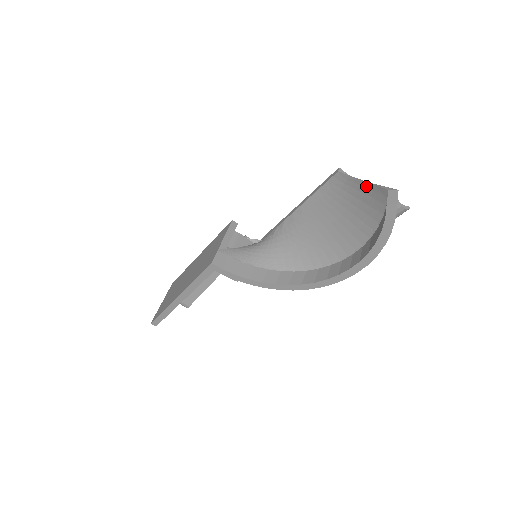
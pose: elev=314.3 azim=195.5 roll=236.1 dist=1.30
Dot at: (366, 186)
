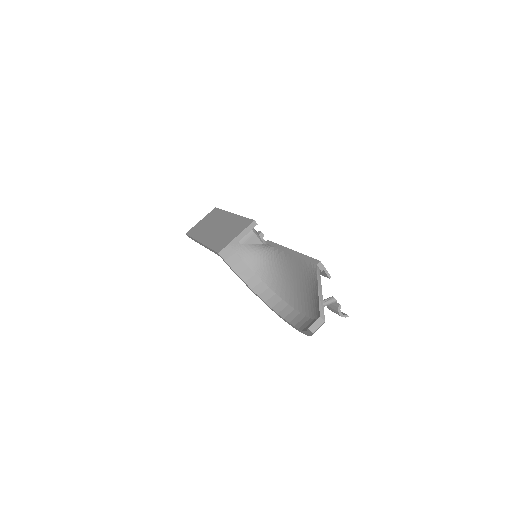
Dot at: (318, 296)
